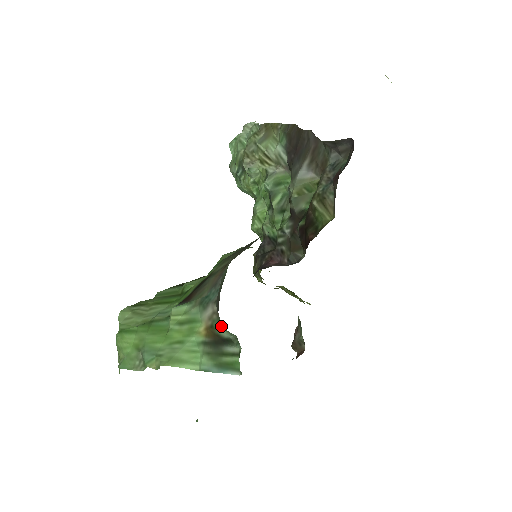
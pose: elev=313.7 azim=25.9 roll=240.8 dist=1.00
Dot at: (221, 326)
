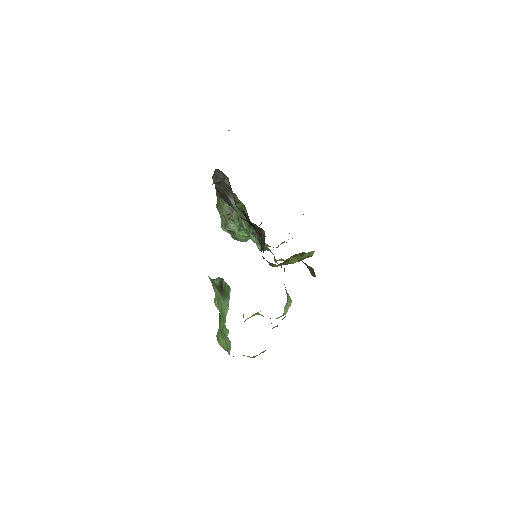
Dot at: (215, 281)
